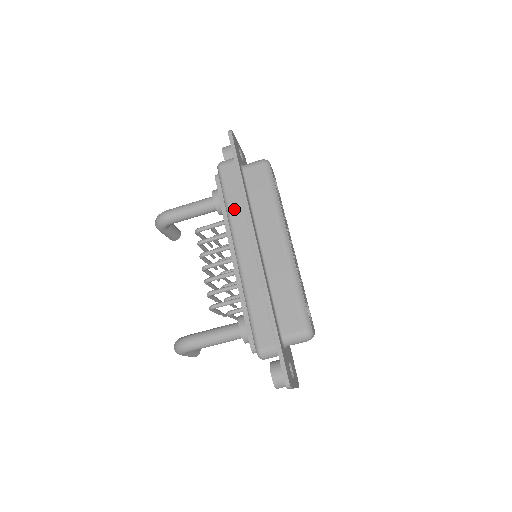
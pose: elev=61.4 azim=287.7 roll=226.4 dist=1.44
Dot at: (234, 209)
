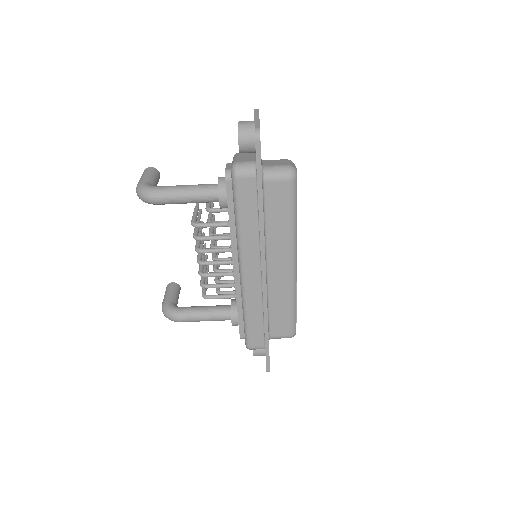
Dot at: (246, 233)
